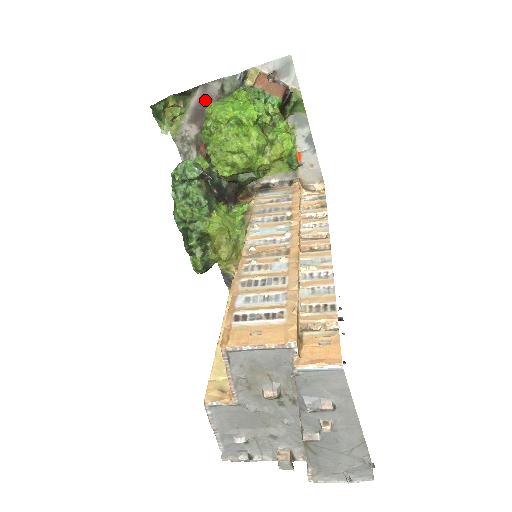
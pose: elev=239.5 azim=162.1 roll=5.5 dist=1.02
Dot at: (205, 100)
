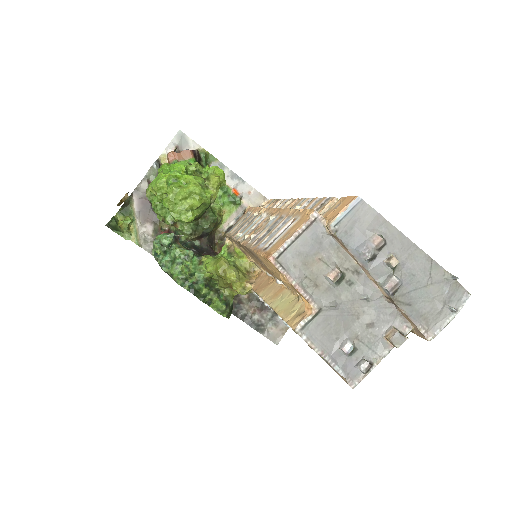
Dot at: (143, 200)
